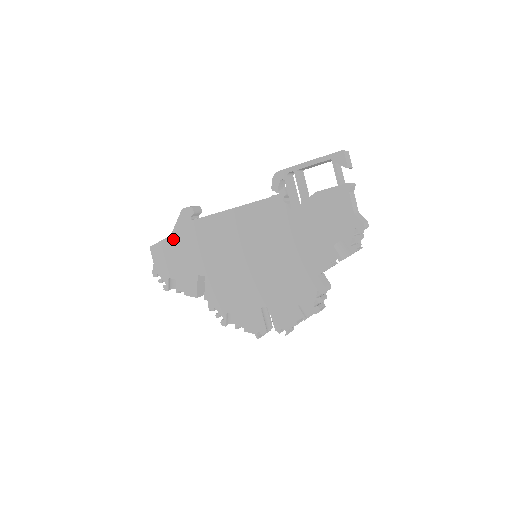
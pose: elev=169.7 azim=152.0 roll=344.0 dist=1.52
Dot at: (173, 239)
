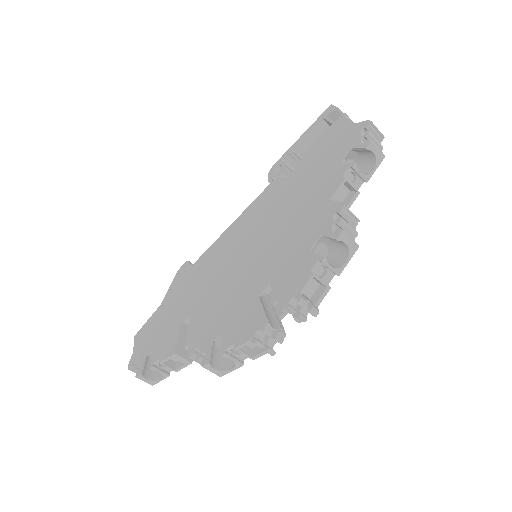
Dot at: (162, 306)
